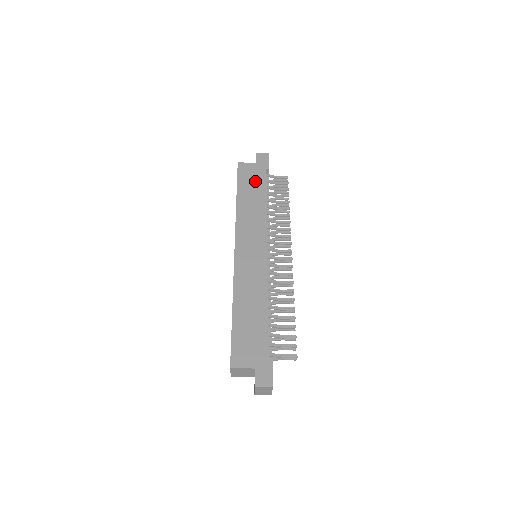
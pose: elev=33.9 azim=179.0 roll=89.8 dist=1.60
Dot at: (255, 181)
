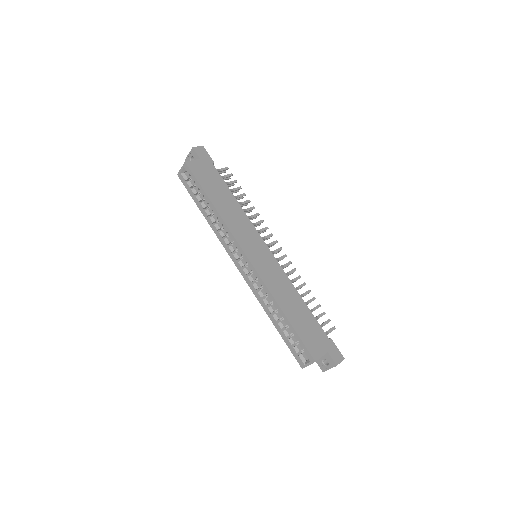
Dot at: (213, 180)
